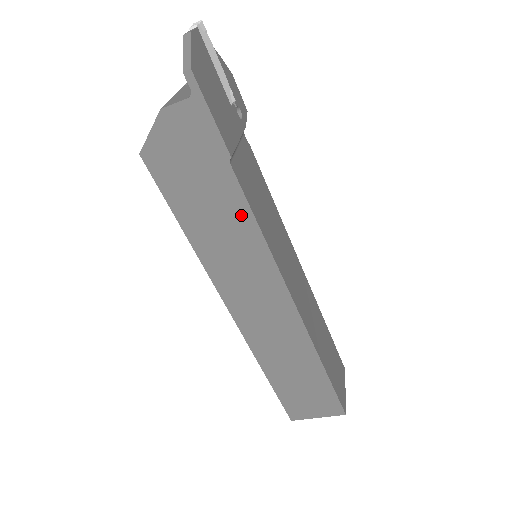
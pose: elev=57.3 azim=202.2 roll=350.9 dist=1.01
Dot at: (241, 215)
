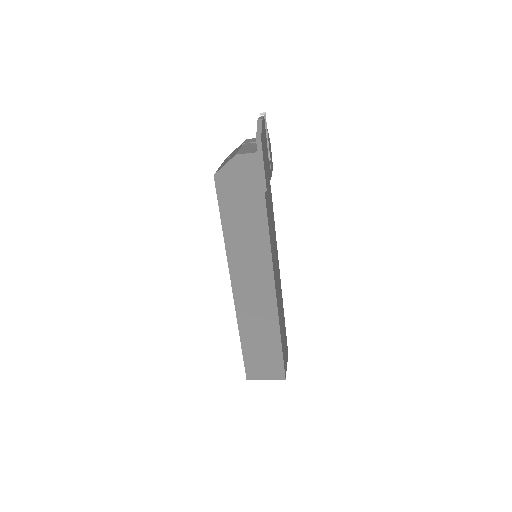
Dot at: (261, 225)
